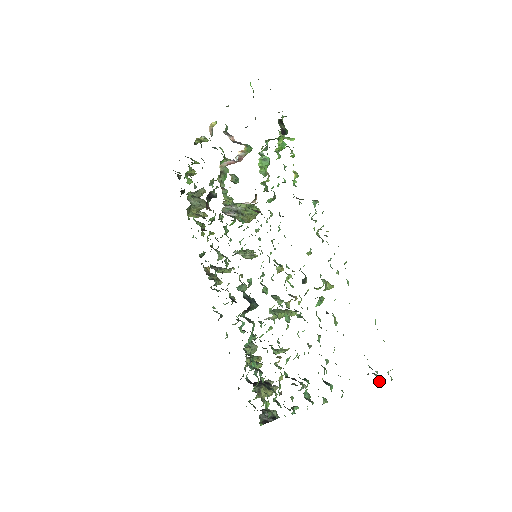
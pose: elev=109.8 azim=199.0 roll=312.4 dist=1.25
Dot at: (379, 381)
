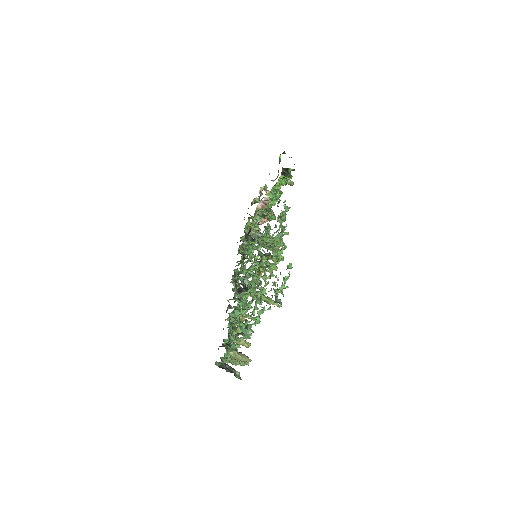
Dot at: (279, 302)
